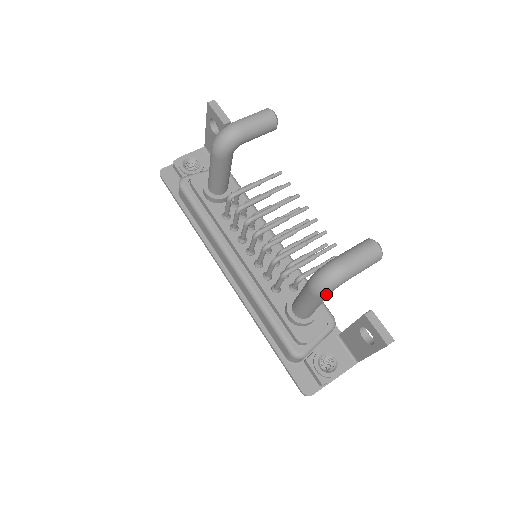
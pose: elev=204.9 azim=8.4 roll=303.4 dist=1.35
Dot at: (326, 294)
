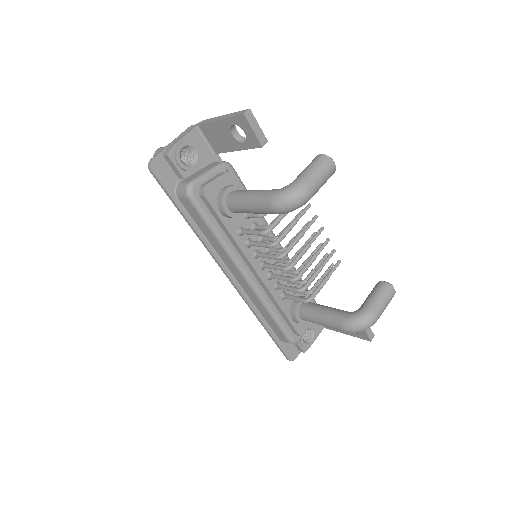
Dot at: occluded
